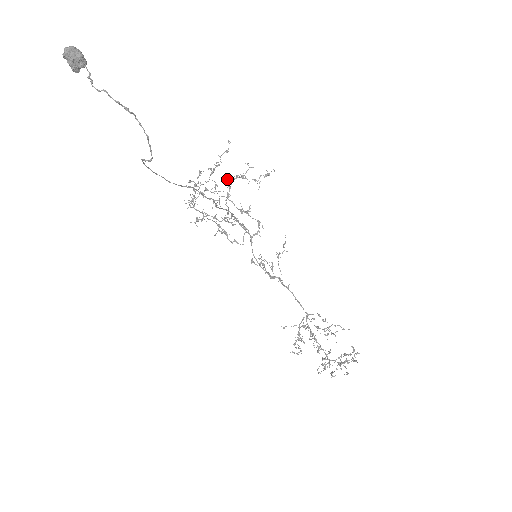
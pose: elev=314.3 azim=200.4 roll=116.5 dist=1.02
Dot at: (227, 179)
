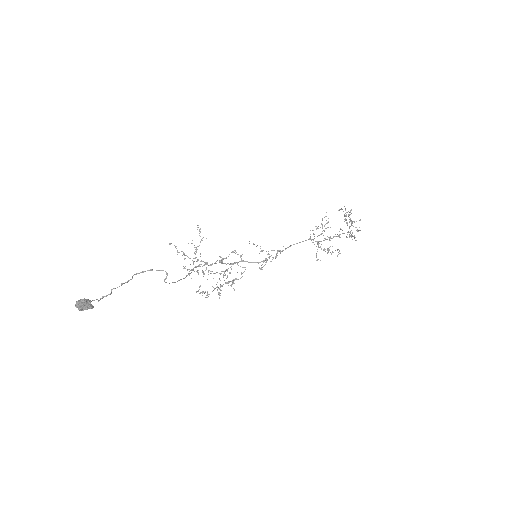
Dot at: occluded
